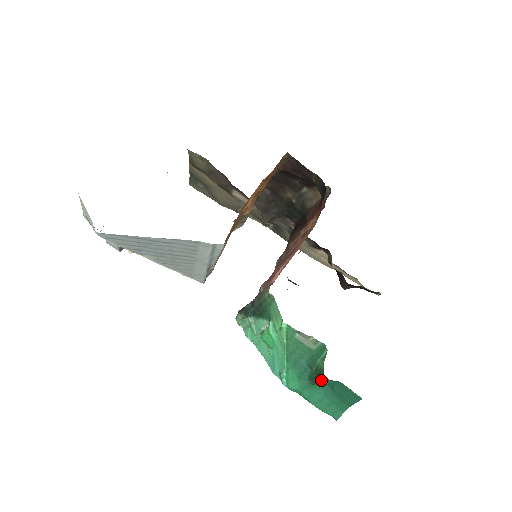
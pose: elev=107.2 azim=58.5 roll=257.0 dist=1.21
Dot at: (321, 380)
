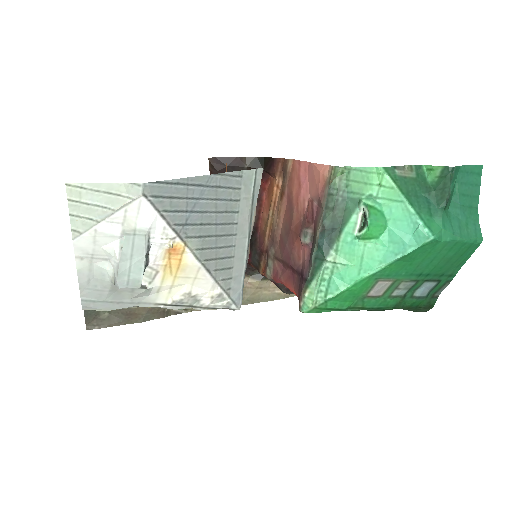
Dot at: (452, 176)
